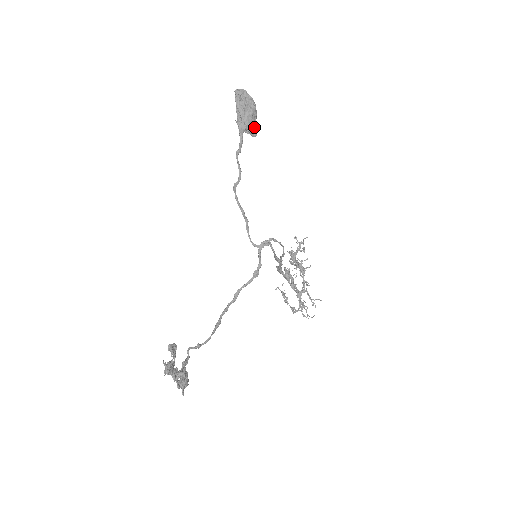
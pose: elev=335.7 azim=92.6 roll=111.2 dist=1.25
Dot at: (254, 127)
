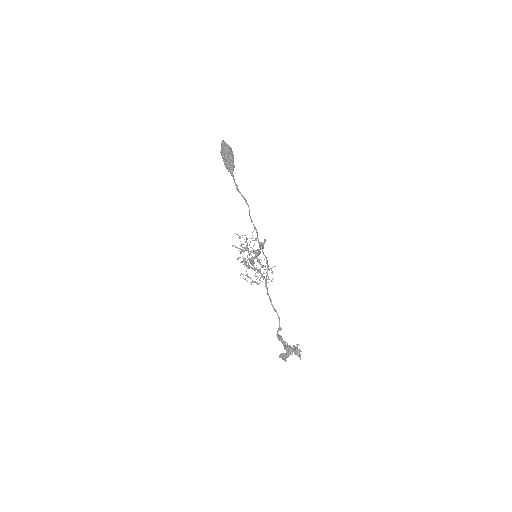
Dot at: occluded
